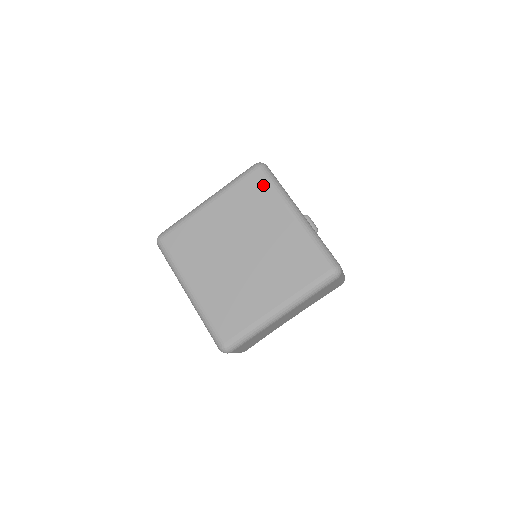
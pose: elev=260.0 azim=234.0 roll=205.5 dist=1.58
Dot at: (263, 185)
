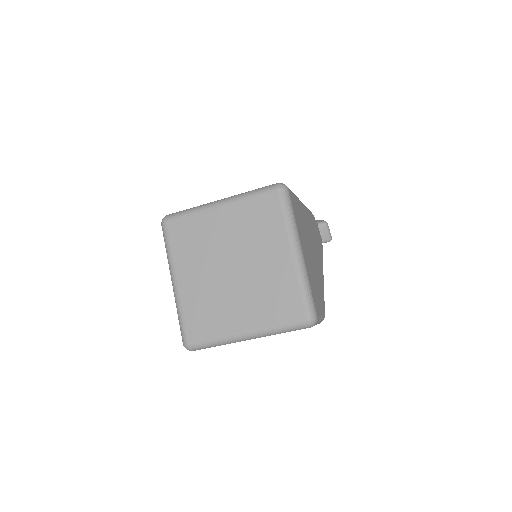
Dot at: (276, 210)
